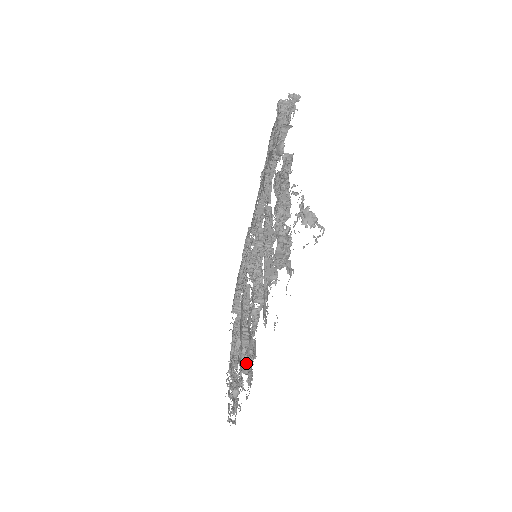
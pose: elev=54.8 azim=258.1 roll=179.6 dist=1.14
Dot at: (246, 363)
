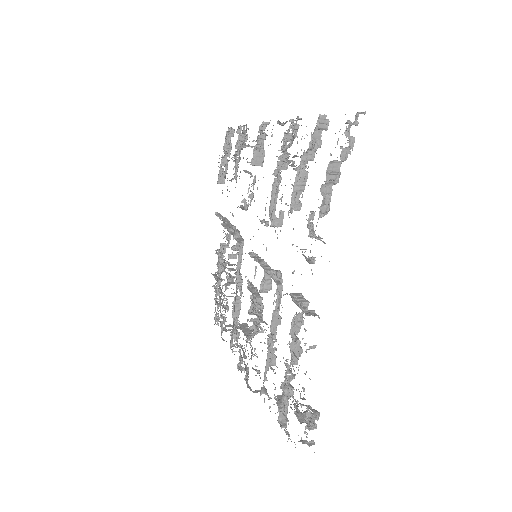
Dot at: (239, 363)
